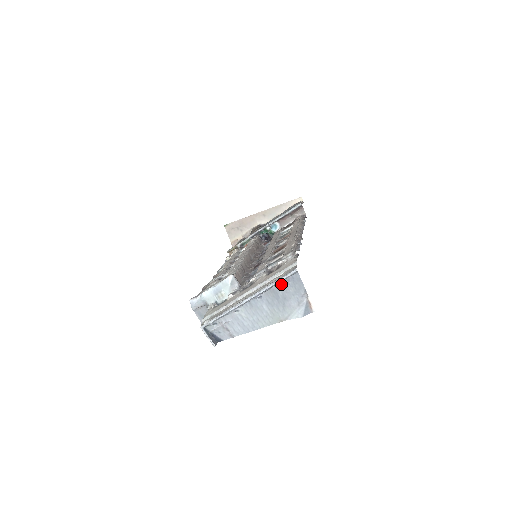
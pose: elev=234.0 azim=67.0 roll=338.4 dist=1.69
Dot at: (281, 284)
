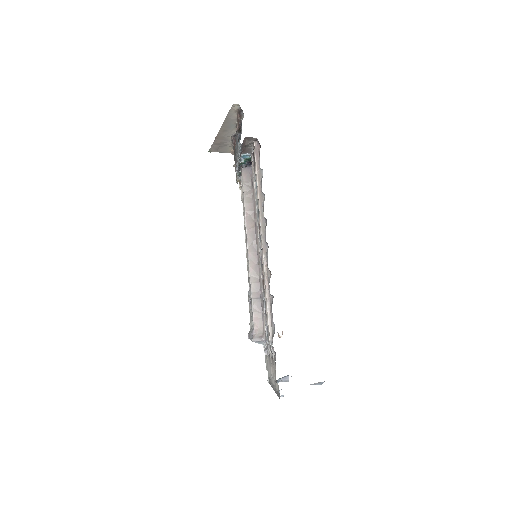
Dot at: occluded
